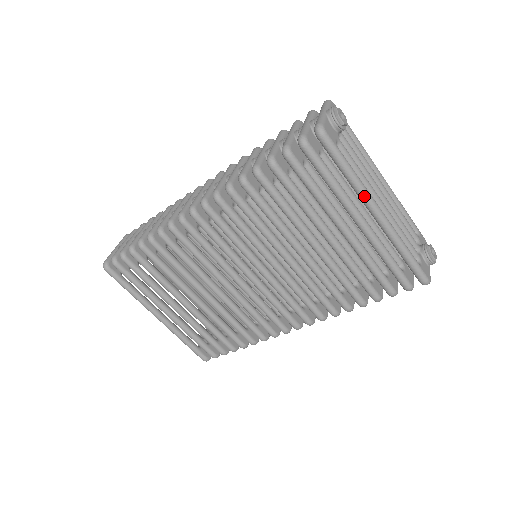
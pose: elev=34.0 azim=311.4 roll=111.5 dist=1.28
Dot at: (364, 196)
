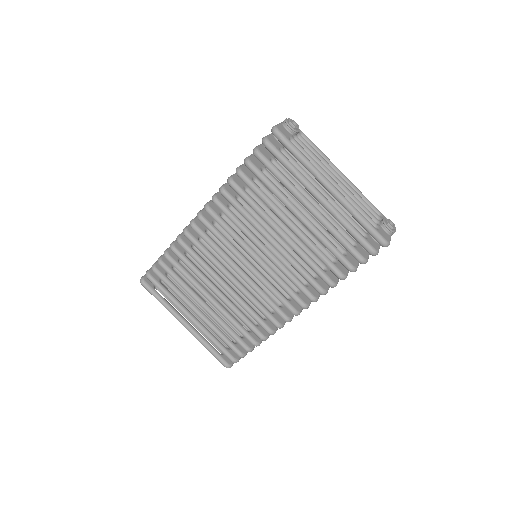
Dot at: (316, 174)
